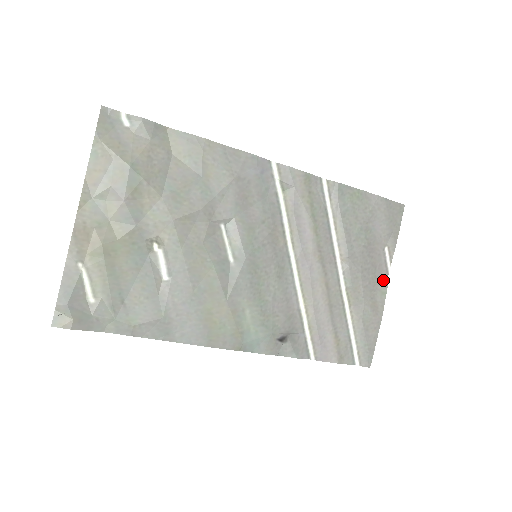
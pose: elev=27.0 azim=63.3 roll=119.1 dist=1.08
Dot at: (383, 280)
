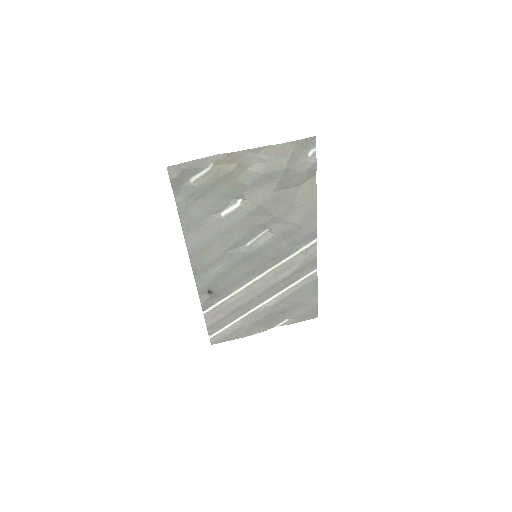
Dot at: (268, 327)
